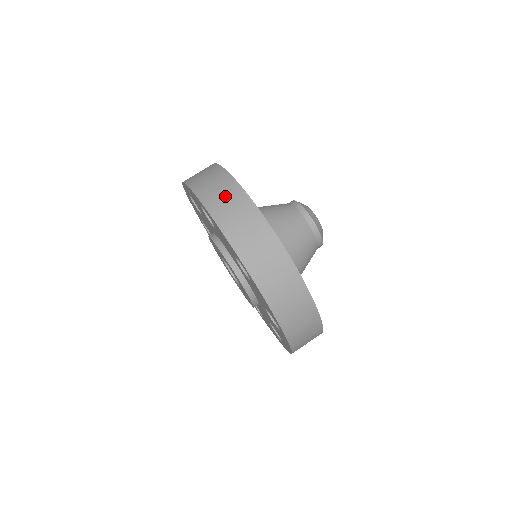
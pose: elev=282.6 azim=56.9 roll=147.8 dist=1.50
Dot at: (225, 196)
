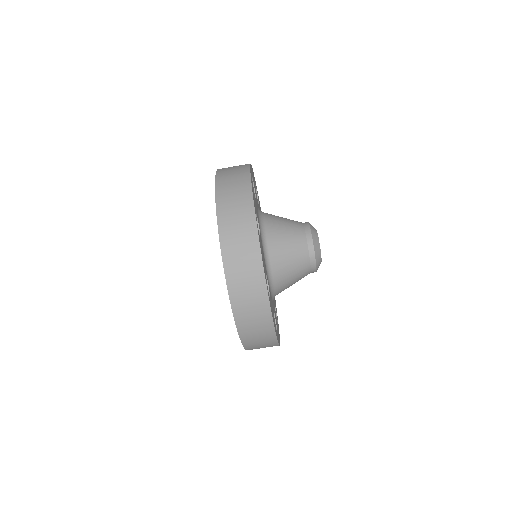
Dot at: (254, 316)
